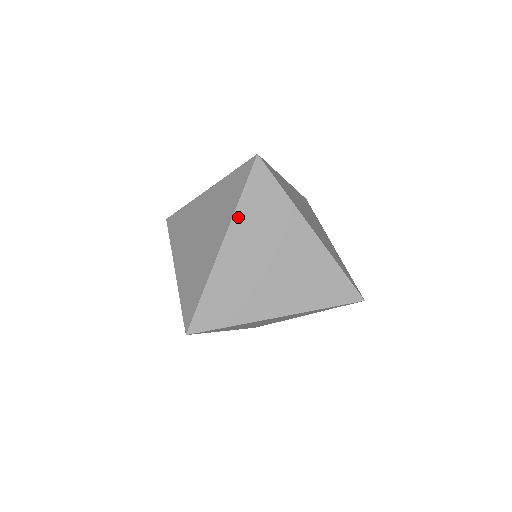
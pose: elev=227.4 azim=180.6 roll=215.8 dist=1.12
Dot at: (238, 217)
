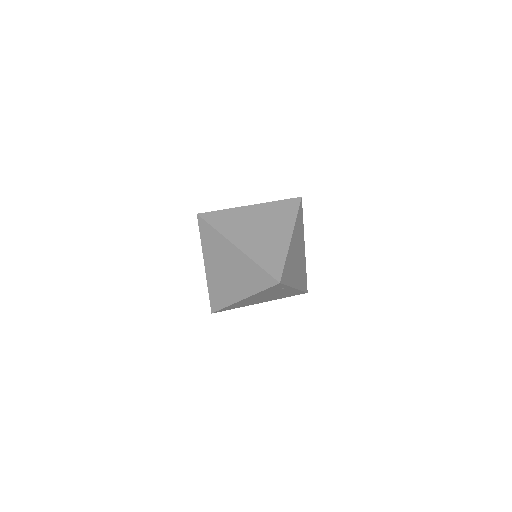
Dot at: (204, 250)
